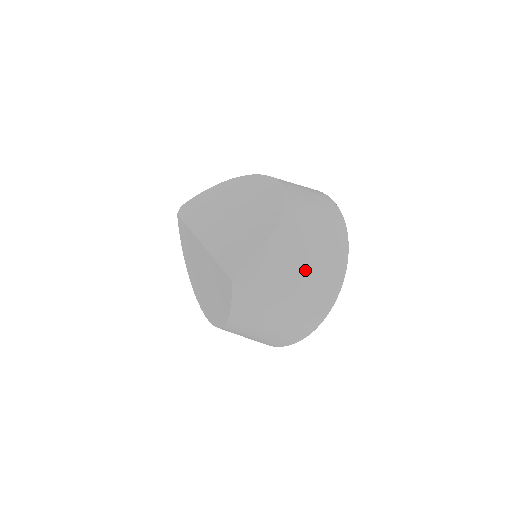
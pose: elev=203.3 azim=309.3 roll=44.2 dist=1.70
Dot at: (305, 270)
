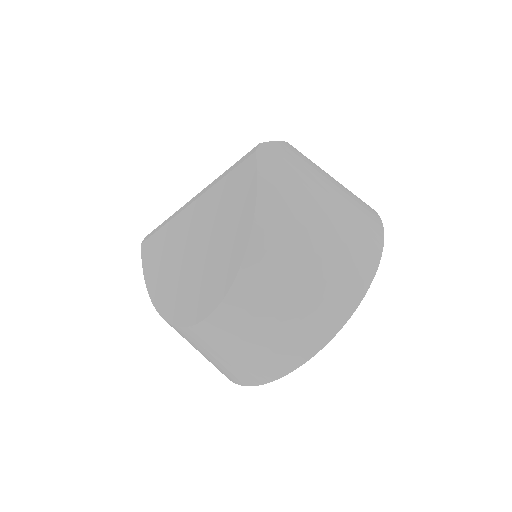
Dot at: (335, 187)
